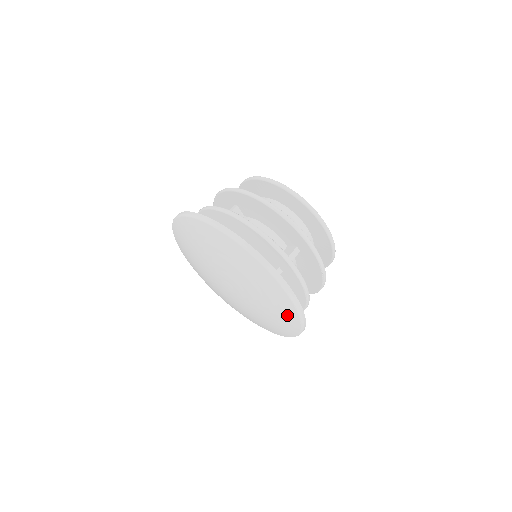
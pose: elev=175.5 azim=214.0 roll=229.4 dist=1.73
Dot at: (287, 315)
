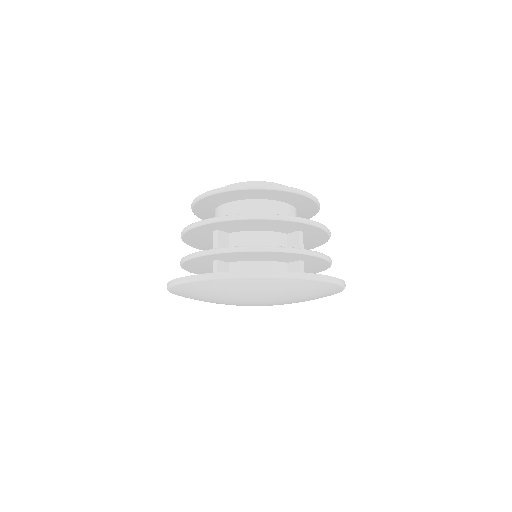
Dot at: (330, 292)
